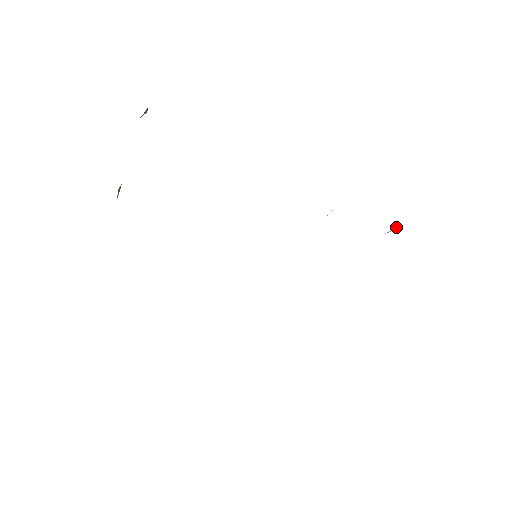
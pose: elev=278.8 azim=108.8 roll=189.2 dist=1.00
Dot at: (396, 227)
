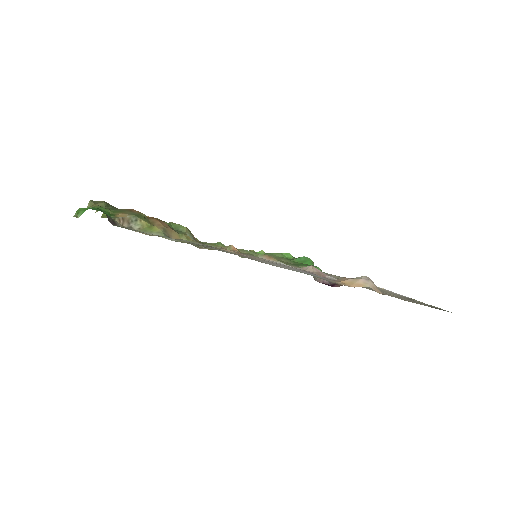
Dot at: occluded
